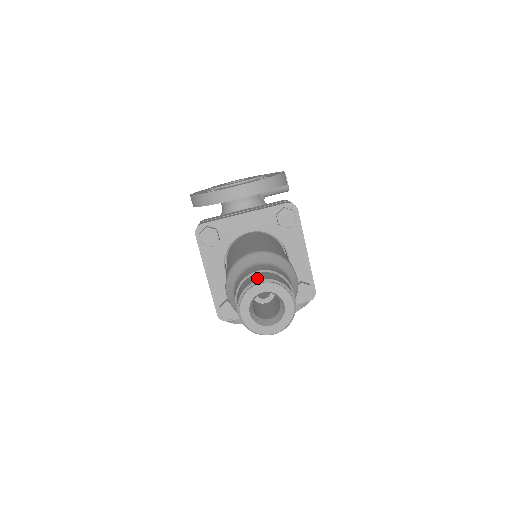
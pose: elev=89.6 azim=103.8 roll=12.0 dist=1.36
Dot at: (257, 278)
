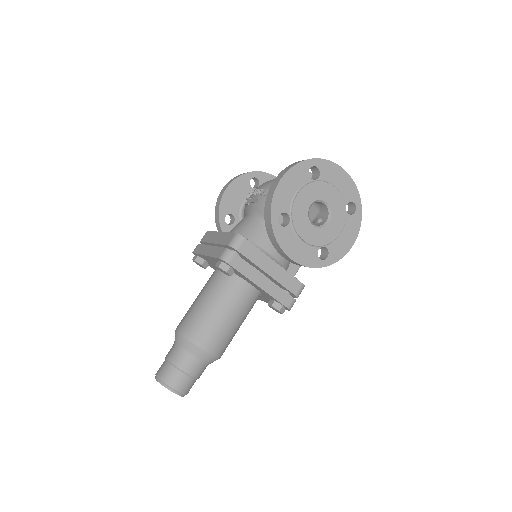
Dot at: (178, 386)
